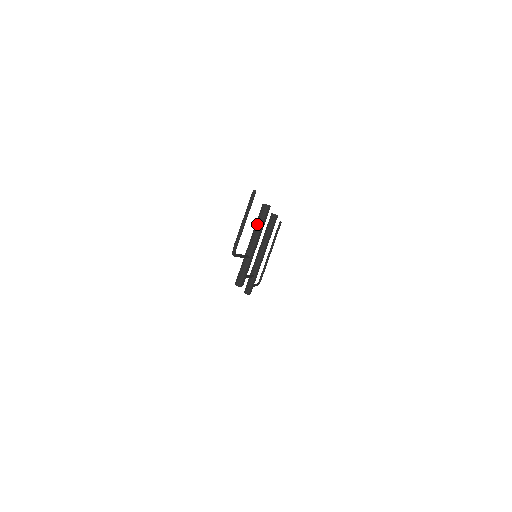
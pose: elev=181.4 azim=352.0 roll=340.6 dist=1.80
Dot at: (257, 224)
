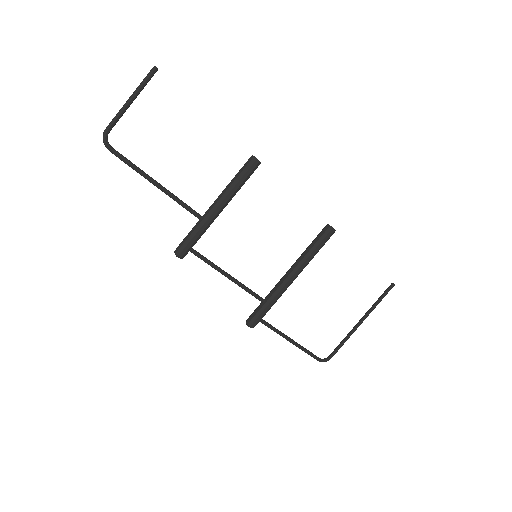
Dot at: (232, 179)
